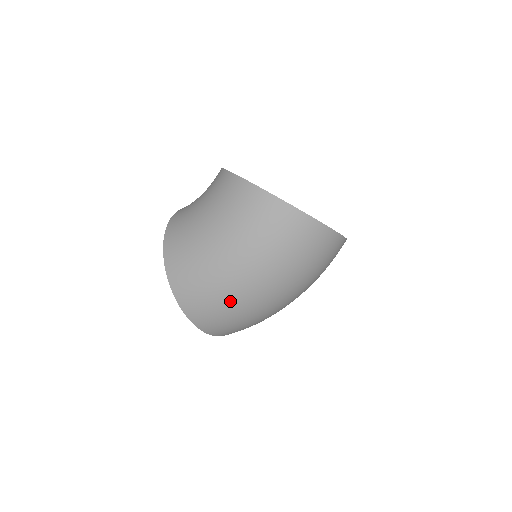
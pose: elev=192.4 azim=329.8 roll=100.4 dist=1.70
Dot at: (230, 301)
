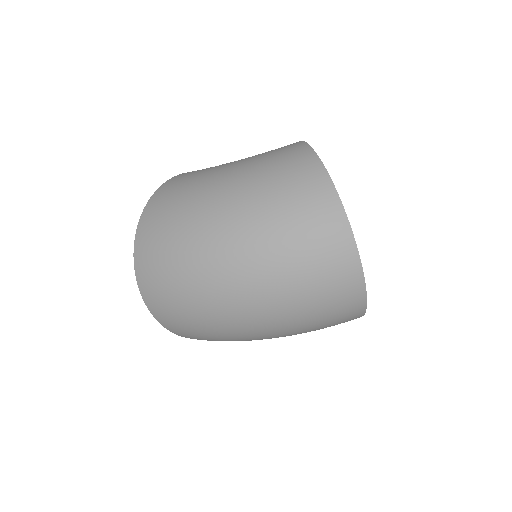
Dot at: (184, 233)
